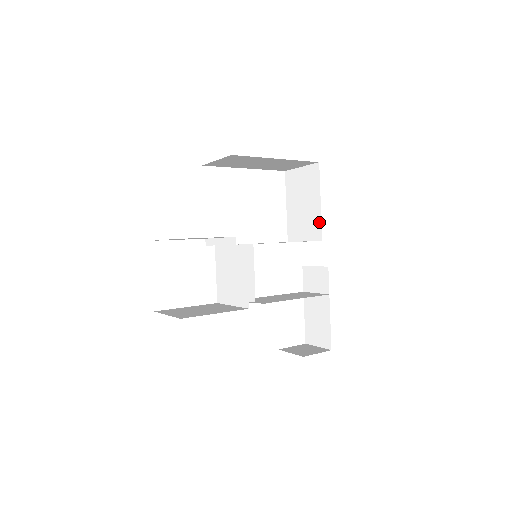
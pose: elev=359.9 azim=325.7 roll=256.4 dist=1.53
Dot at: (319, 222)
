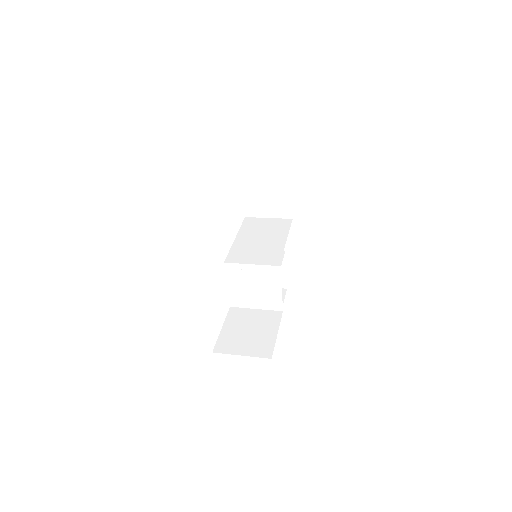
Dot at: (289, 204)
